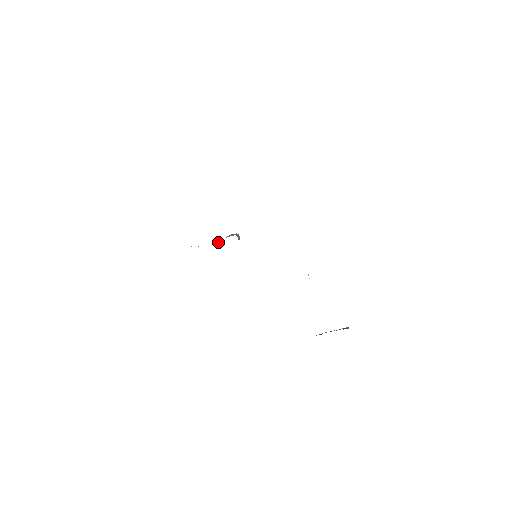
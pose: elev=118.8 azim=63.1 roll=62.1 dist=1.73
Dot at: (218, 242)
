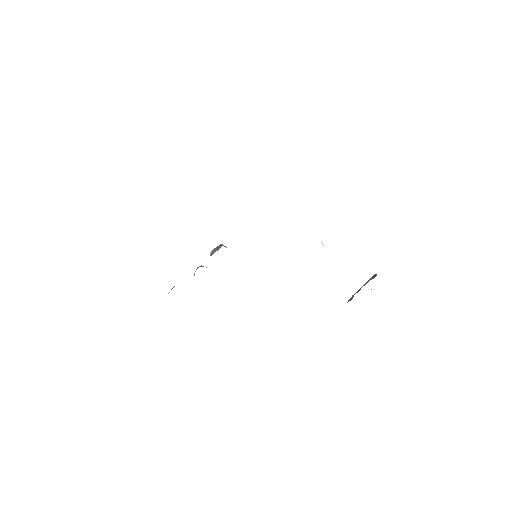
Dot at: (203, 266)
